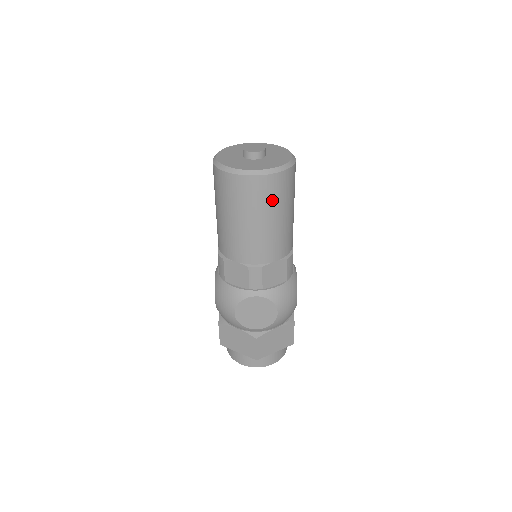
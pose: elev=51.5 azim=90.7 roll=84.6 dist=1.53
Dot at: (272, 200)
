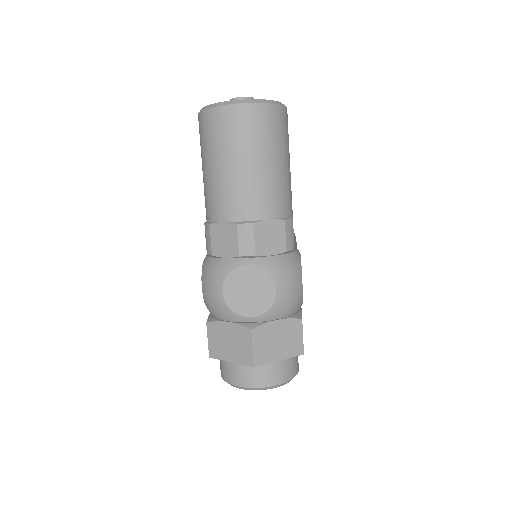
Dot at: (260, 136)
